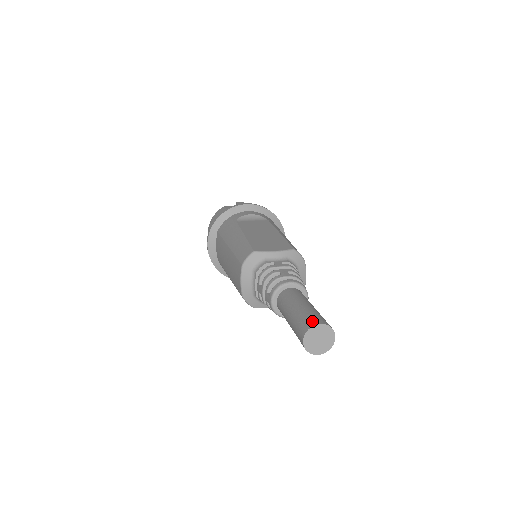
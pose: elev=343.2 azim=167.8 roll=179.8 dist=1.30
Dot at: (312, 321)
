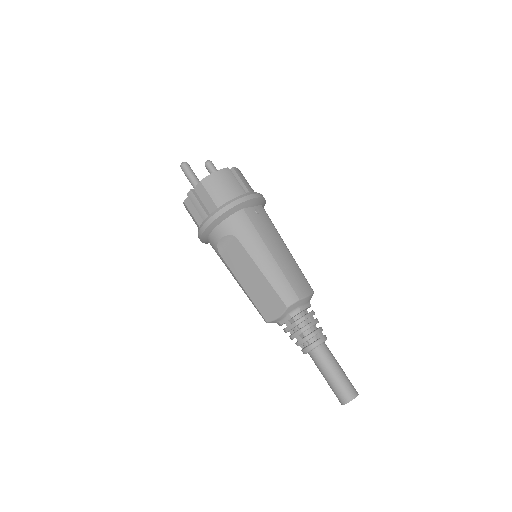
Dot at: (340, 401)
